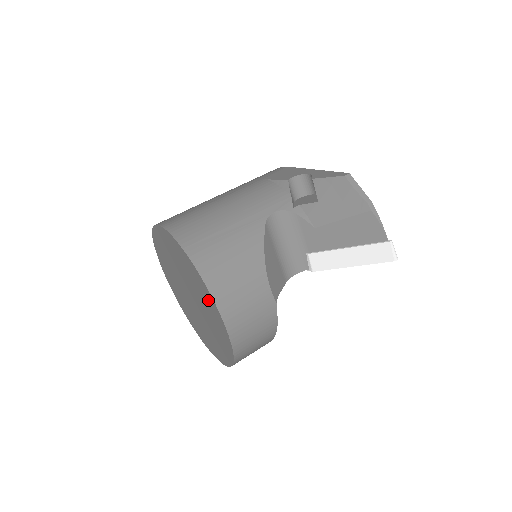
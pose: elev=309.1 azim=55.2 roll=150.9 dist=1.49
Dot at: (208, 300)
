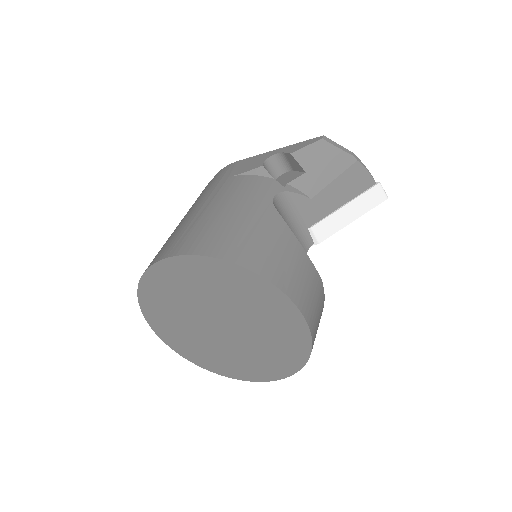
Dot at: (273, 304)
